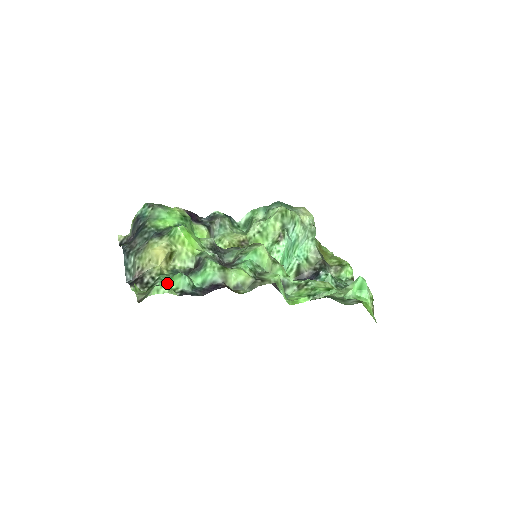
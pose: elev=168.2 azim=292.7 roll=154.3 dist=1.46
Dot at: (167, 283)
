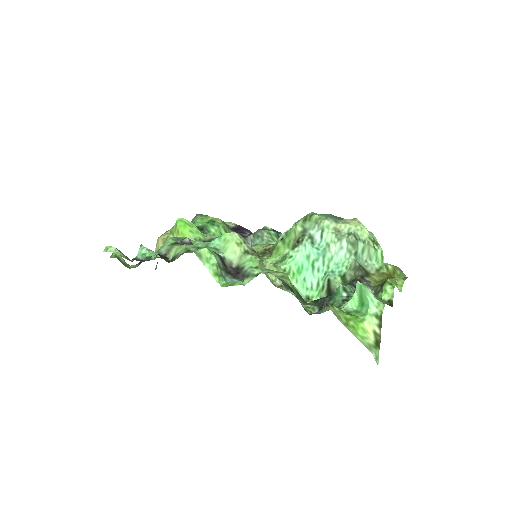
Dot at: occluded
